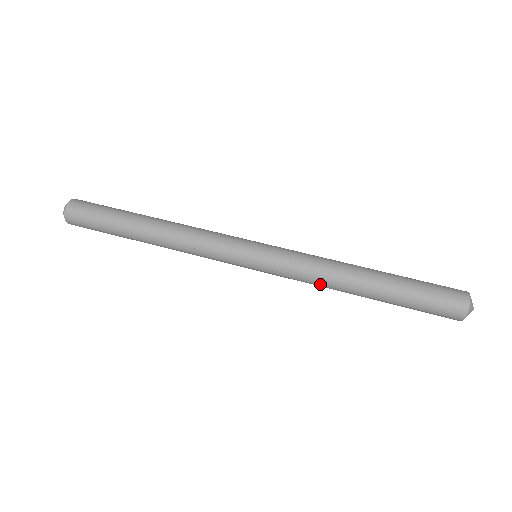
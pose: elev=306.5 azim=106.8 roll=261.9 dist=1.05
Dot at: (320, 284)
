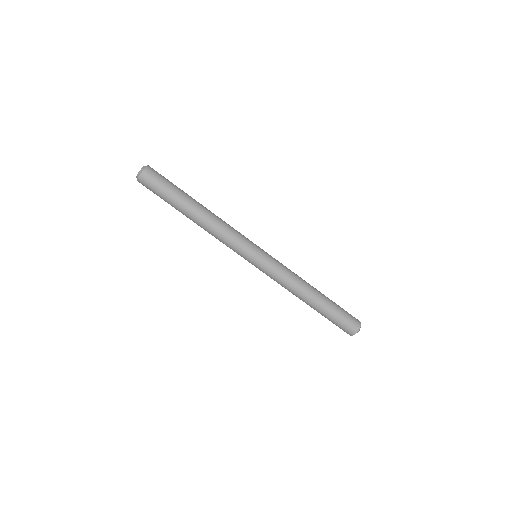
Dot at: occluded
